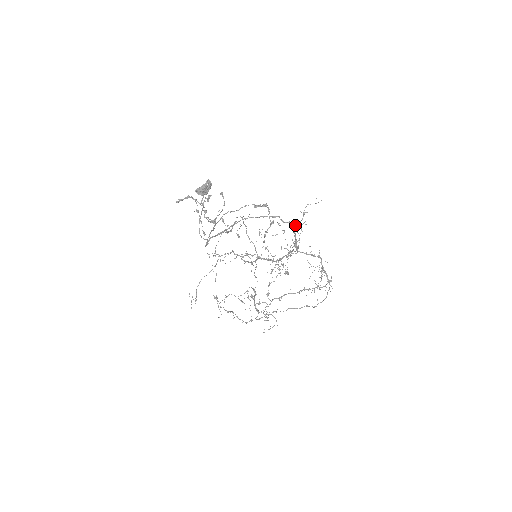
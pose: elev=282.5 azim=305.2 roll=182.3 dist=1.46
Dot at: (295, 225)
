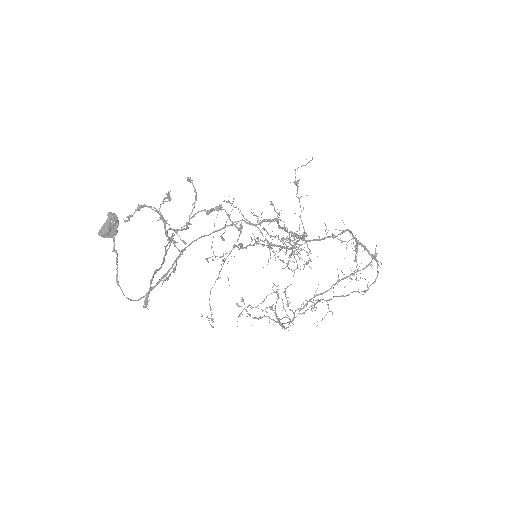
Dot at: (276, 220)
